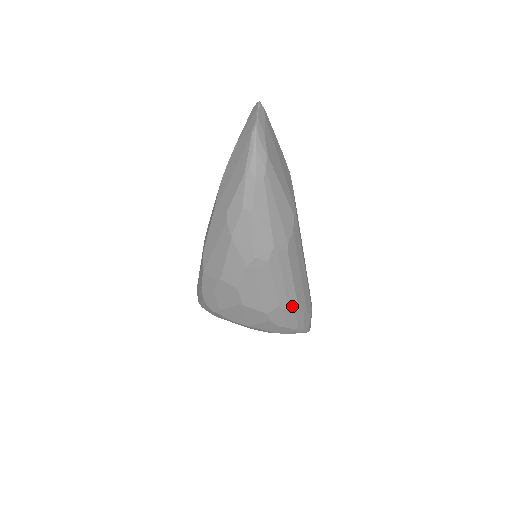
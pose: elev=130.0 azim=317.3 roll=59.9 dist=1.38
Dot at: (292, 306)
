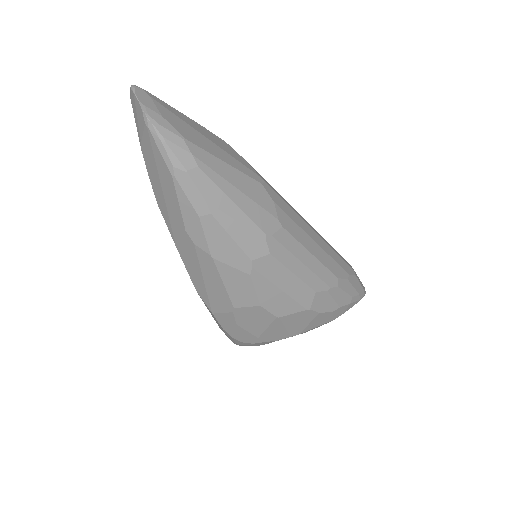
Dot at: (330, 282)
